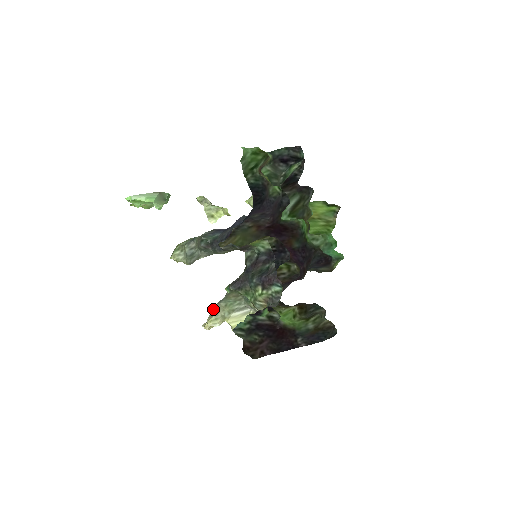
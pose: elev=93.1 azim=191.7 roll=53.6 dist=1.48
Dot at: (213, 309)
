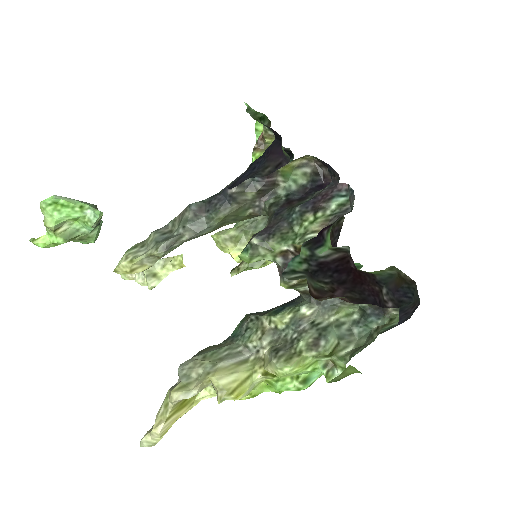
Dot at: (180, 369)
